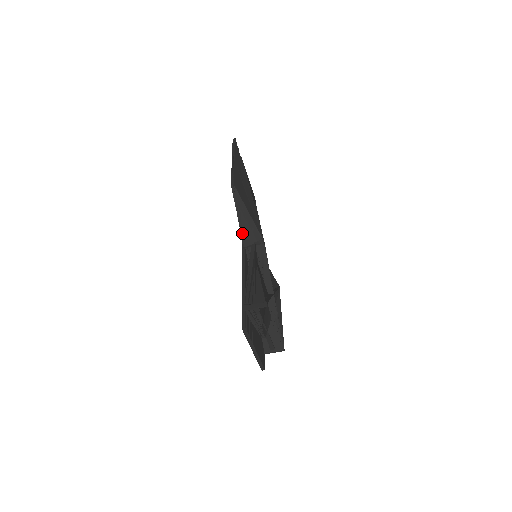
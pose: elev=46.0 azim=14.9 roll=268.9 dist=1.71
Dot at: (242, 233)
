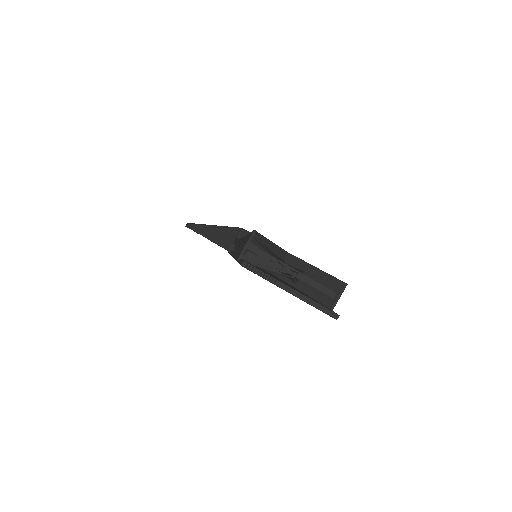
Dot at: (219, 243)
